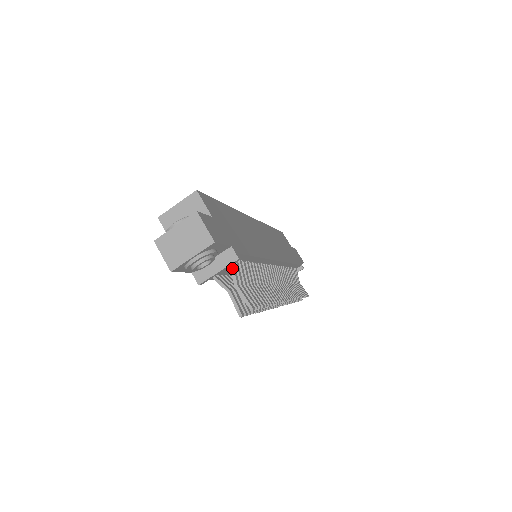
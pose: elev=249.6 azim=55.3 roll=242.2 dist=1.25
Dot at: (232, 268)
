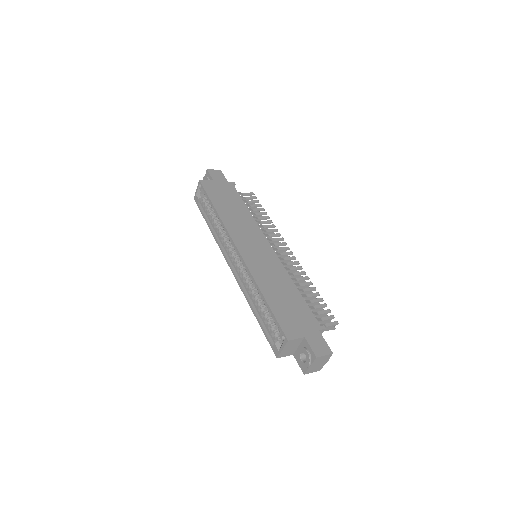
Dot at: occluded
